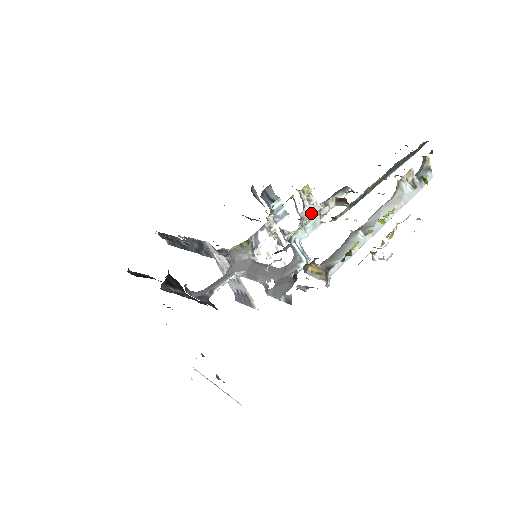
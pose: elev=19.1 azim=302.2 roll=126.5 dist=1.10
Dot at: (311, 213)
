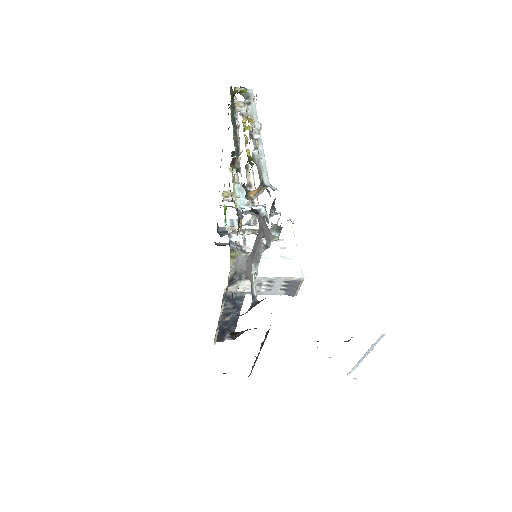
Dot at: (246, 199)
